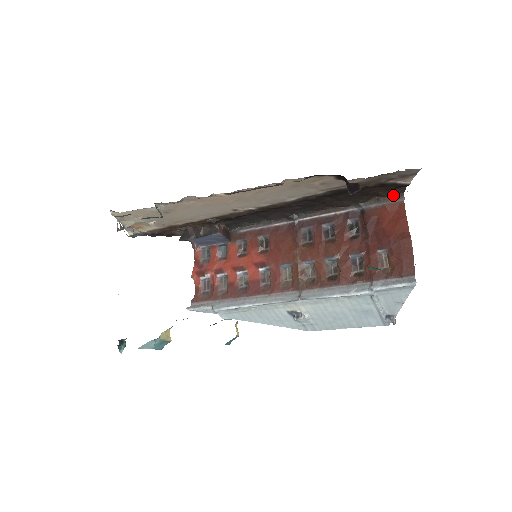
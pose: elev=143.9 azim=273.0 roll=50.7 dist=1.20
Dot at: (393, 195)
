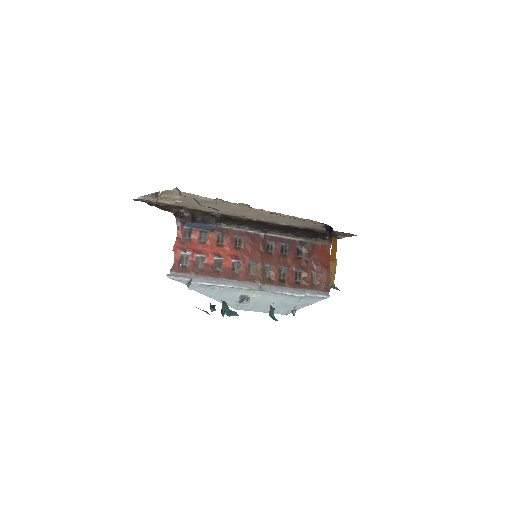
Dot at: (326, 240)
